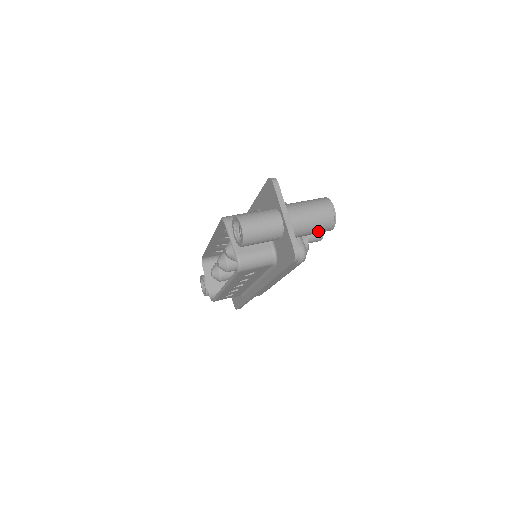
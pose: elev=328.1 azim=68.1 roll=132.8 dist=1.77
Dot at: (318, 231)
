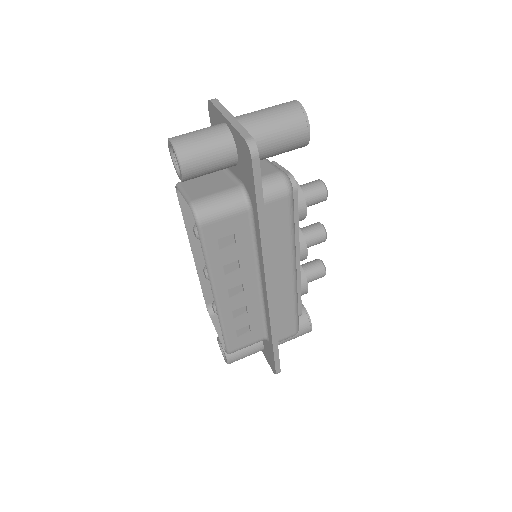
Dot at: (288, 136)
